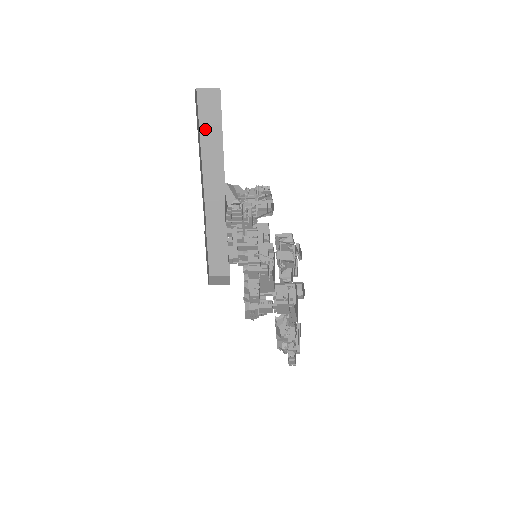
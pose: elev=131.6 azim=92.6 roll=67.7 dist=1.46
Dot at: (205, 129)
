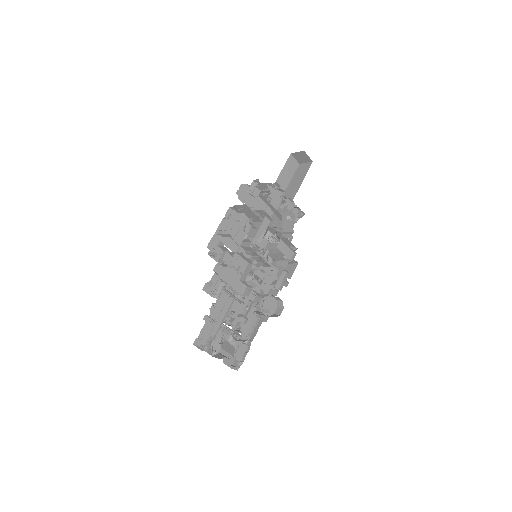
Dot at: (291, 186)
